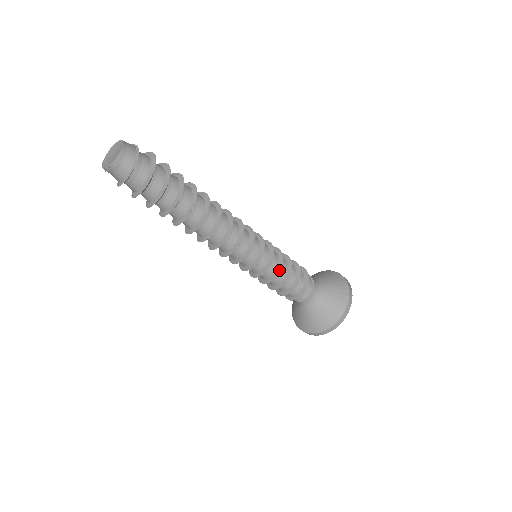
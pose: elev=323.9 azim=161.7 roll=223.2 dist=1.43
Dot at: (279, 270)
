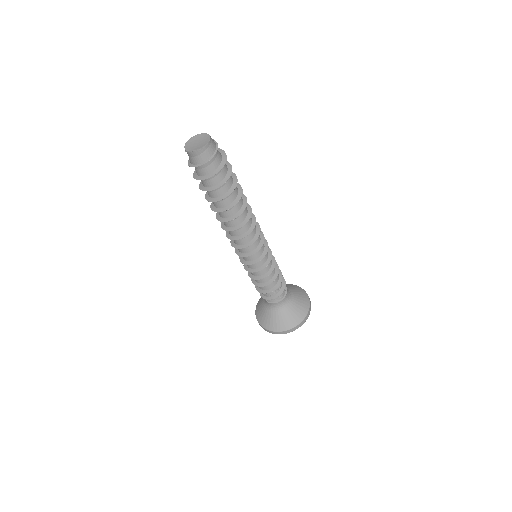
Dot at: (264, 277)
